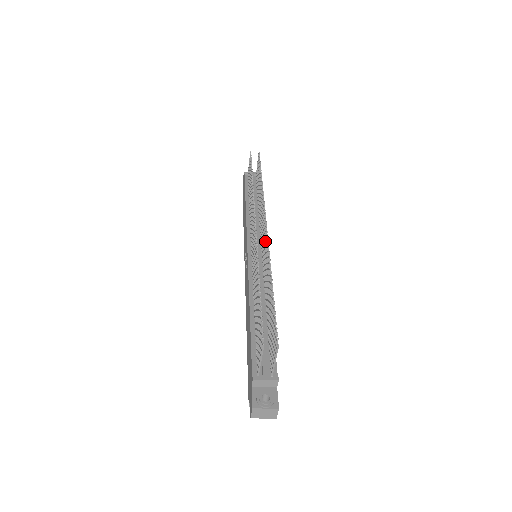
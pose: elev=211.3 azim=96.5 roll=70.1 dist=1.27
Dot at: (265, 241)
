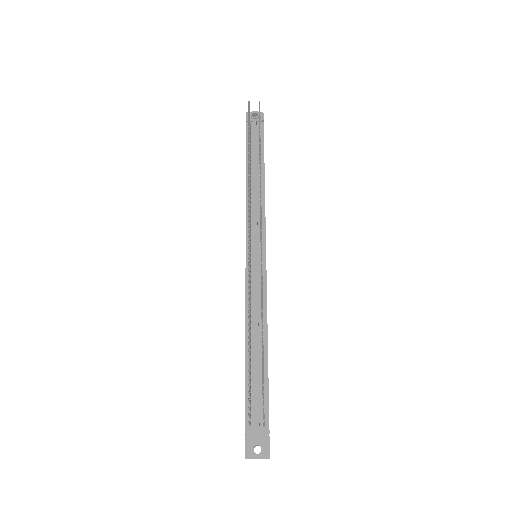
Dot at: occluded
